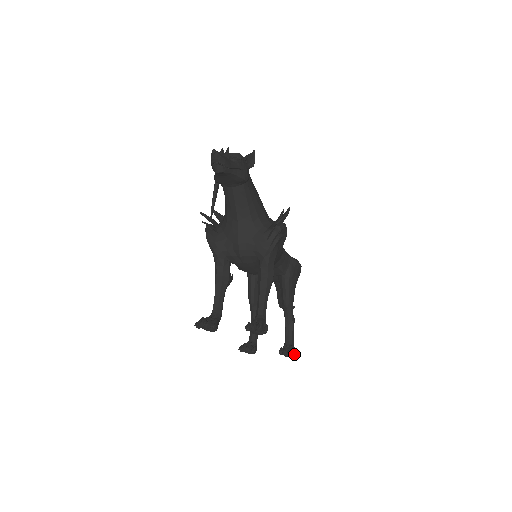
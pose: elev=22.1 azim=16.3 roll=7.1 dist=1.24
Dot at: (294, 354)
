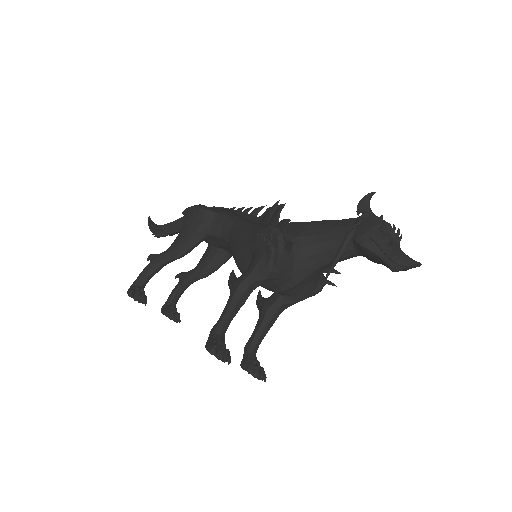
Dot at: occluded
